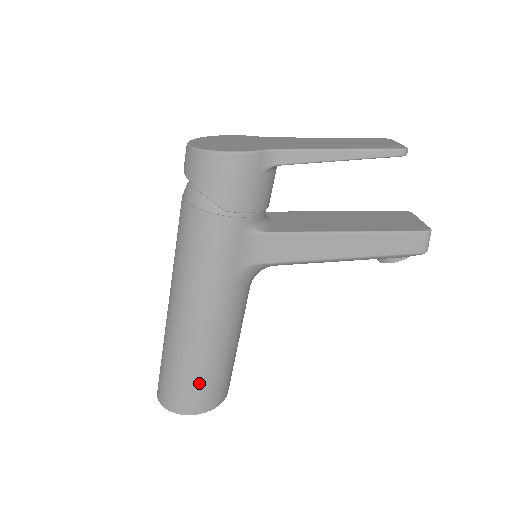
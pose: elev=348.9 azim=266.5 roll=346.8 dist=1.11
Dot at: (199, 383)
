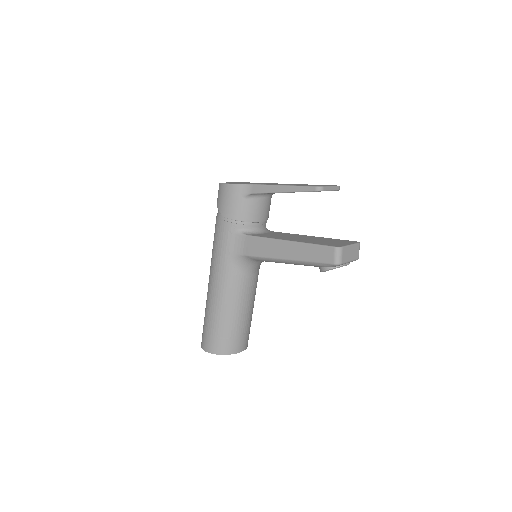
Dot at: (212, 330)
